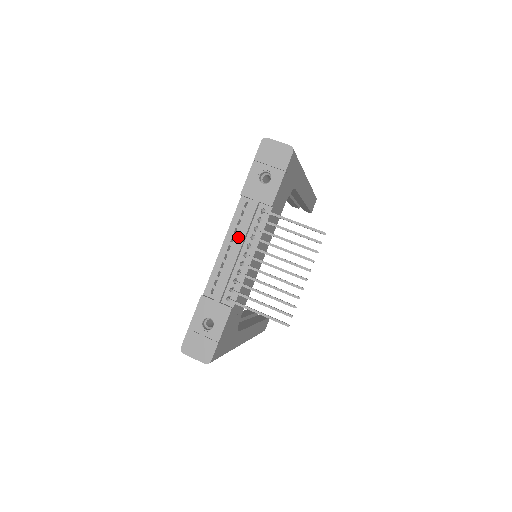
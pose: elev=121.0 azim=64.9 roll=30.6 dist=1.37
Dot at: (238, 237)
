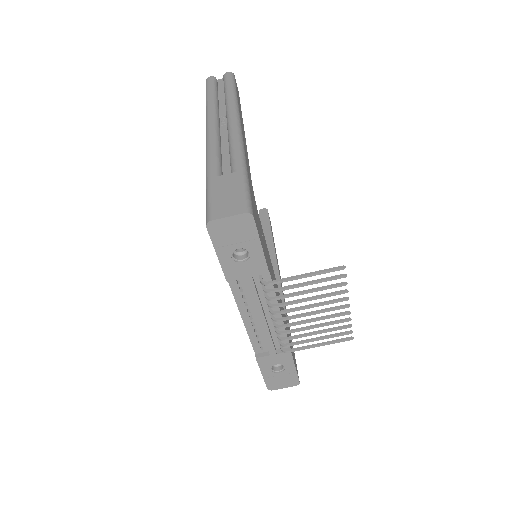
Dot at: (255, 311)
